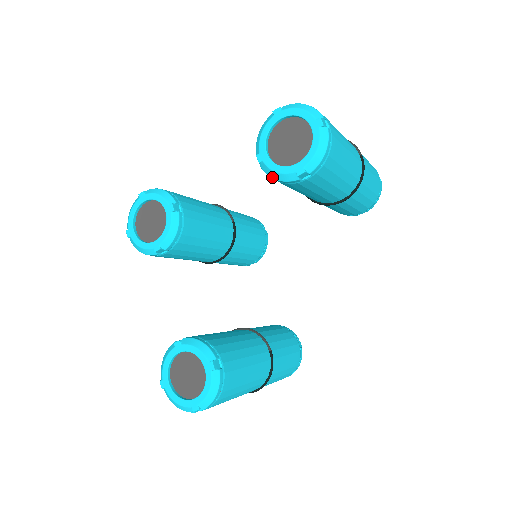
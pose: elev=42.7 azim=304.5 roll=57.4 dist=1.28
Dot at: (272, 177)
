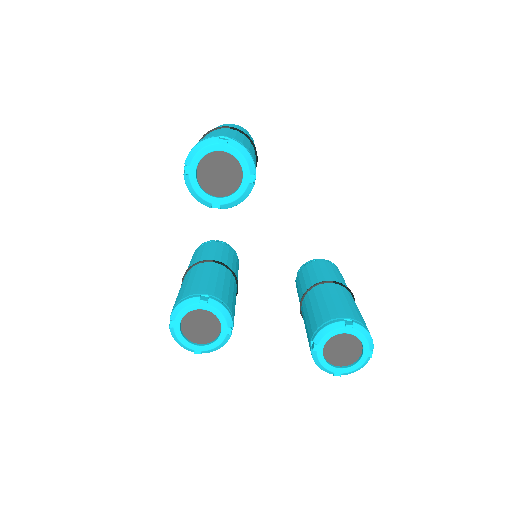
Dot at: (237, 204)
